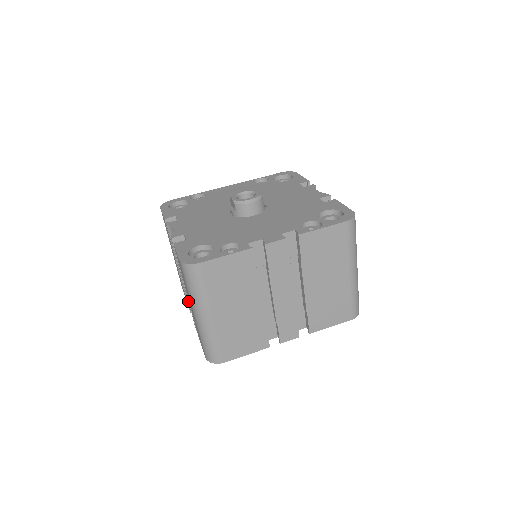
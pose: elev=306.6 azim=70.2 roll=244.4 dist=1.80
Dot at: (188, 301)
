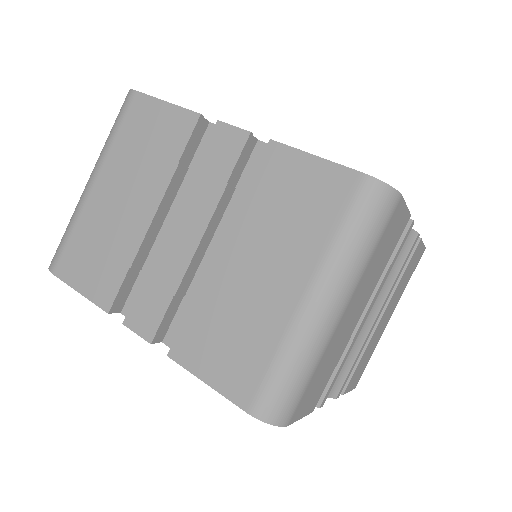
Dot at: occluded
